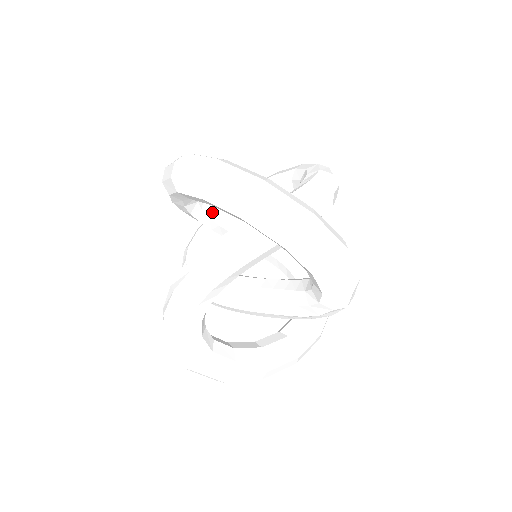
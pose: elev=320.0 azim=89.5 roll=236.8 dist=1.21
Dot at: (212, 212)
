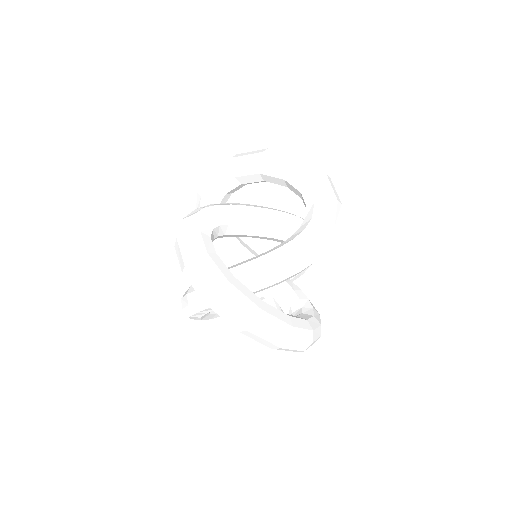
Dot at: (220, 237)
